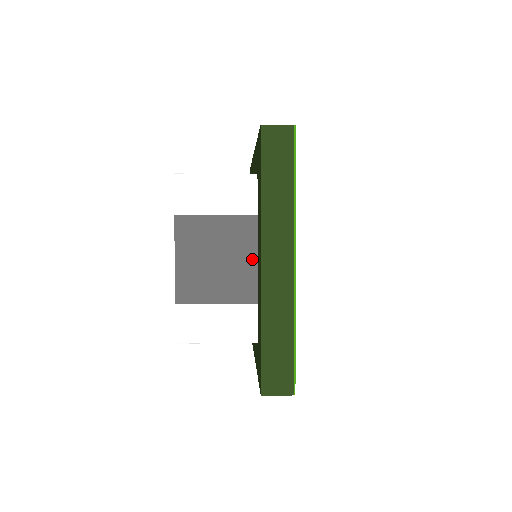
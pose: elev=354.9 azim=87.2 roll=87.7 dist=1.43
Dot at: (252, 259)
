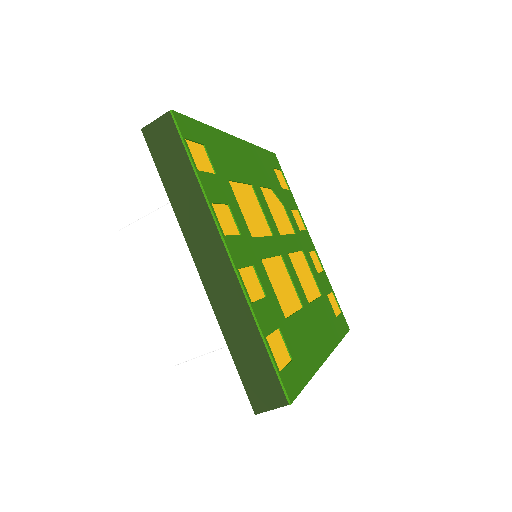
Dot at: occluded
